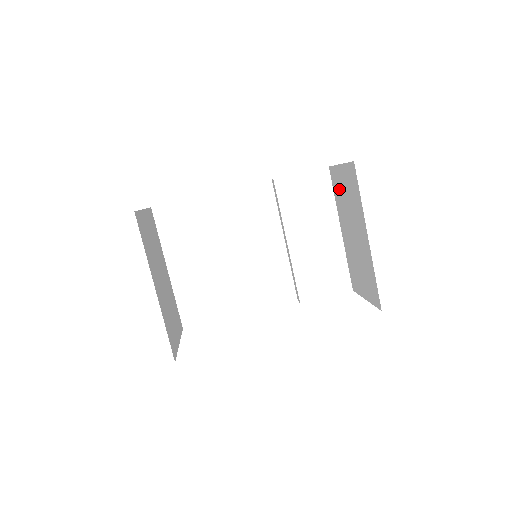
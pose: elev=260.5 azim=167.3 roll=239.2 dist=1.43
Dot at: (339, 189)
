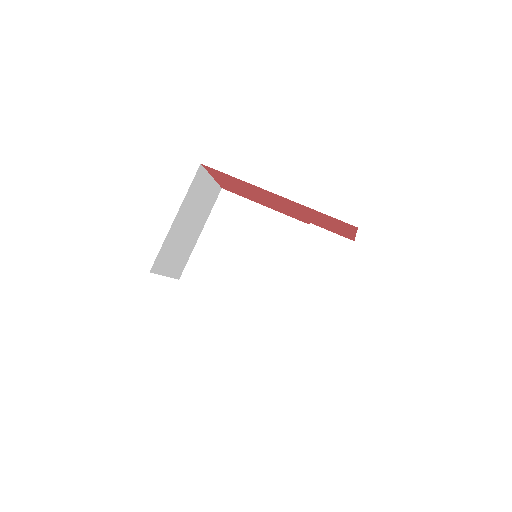
Dot at: occluded
